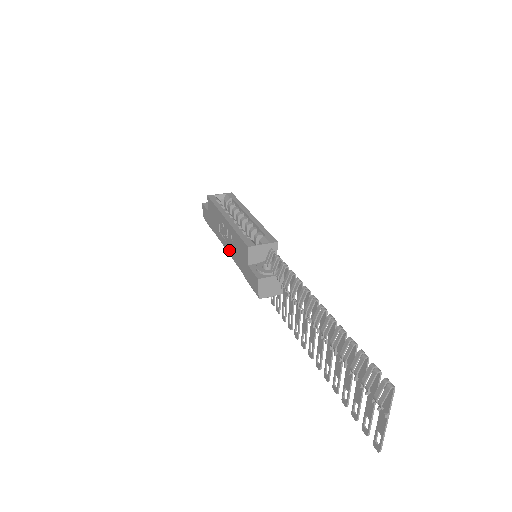
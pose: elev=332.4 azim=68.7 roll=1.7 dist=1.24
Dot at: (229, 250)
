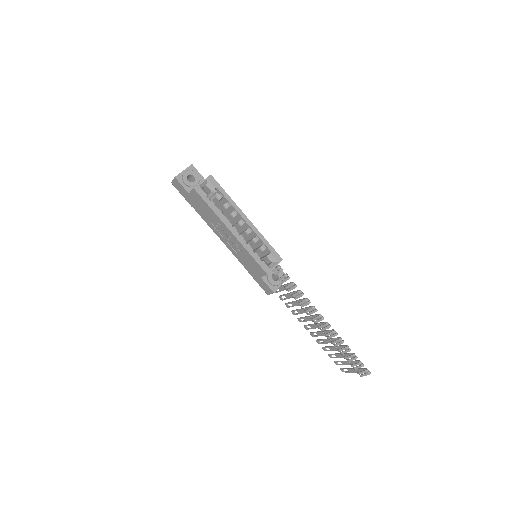
Dot at: (228, 246)
